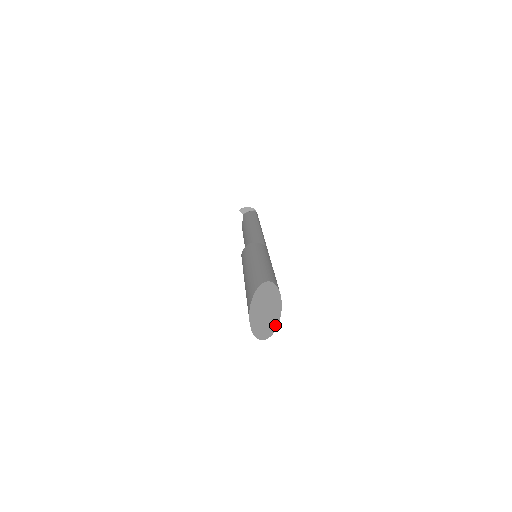
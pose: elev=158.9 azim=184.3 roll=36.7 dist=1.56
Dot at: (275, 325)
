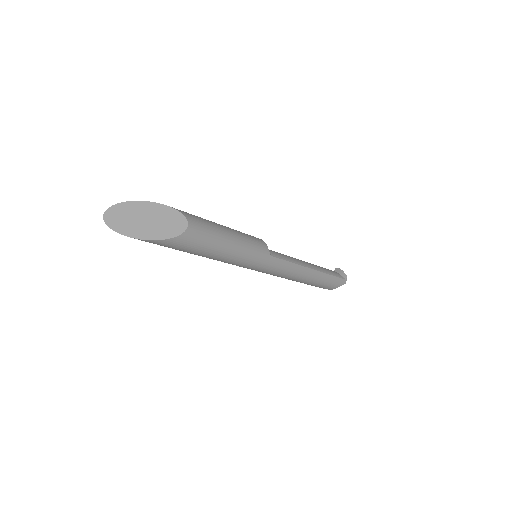
Dot at: (133, 235)
